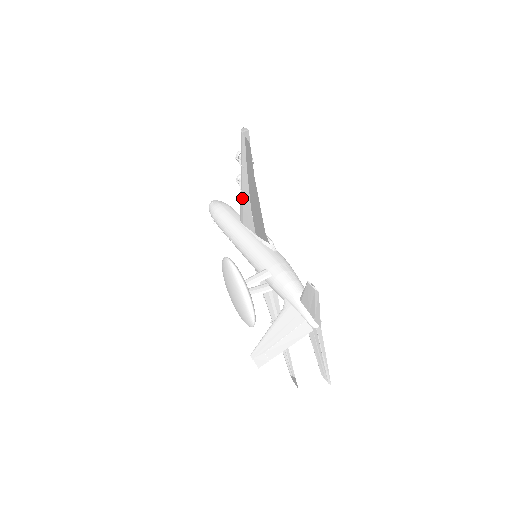
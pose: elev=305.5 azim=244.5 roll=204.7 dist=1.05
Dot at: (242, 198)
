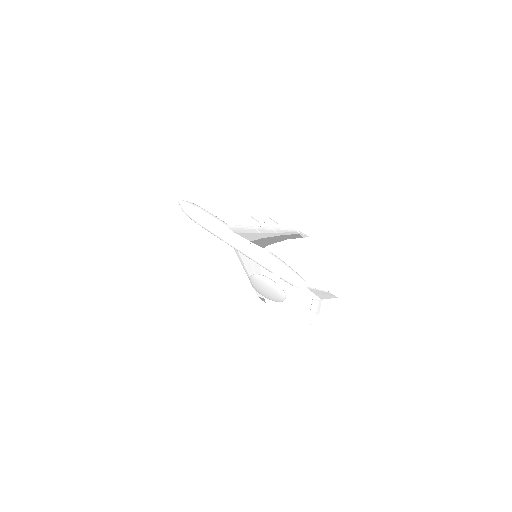
Dot at: (255, 233)
